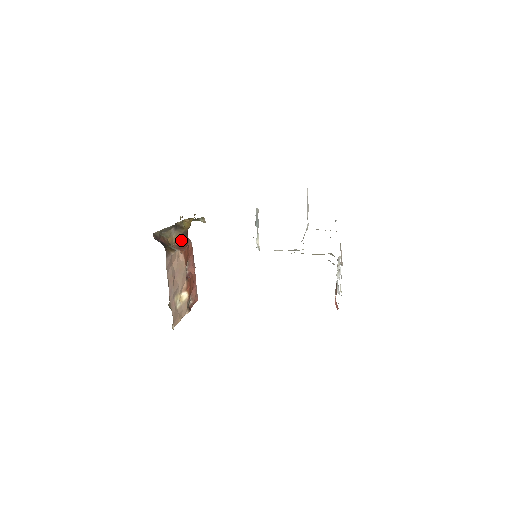
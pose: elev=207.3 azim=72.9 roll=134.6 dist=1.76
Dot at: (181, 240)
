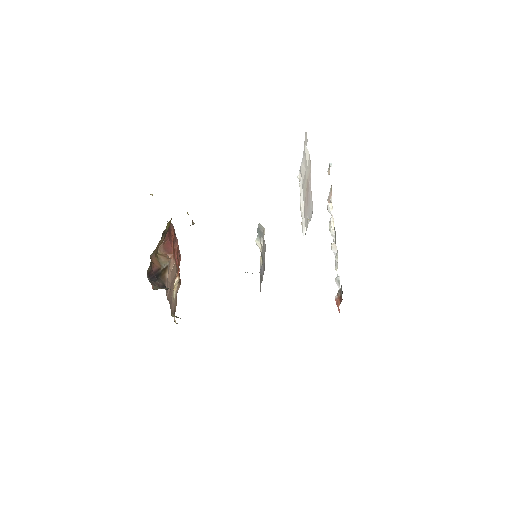
Dot at: (165, 238)
